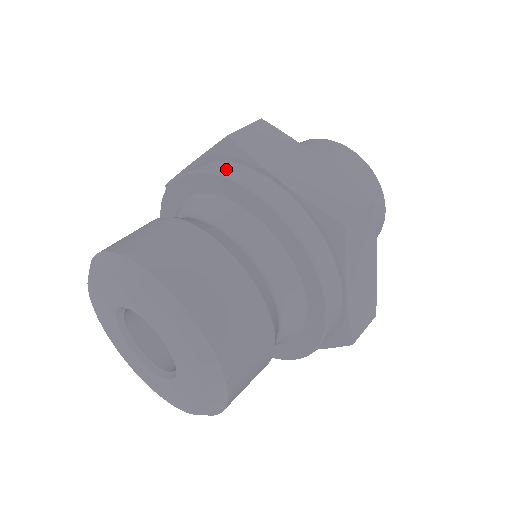
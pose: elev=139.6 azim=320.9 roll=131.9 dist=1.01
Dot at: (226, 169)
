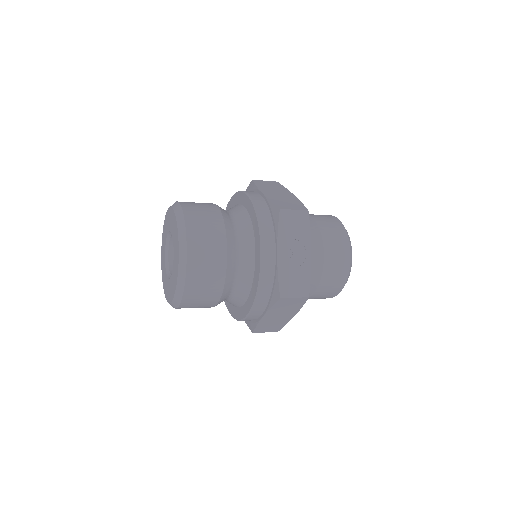
Dot at: occluded
